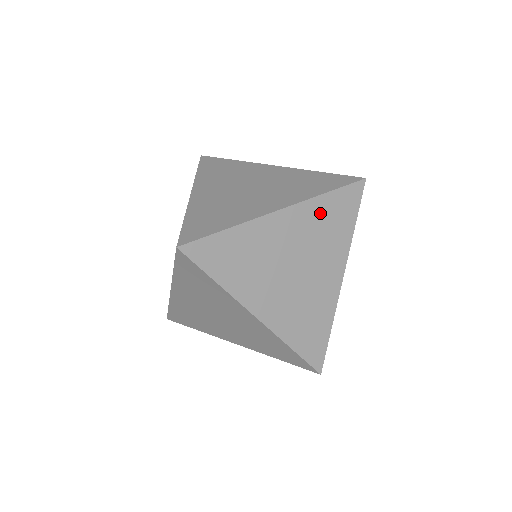
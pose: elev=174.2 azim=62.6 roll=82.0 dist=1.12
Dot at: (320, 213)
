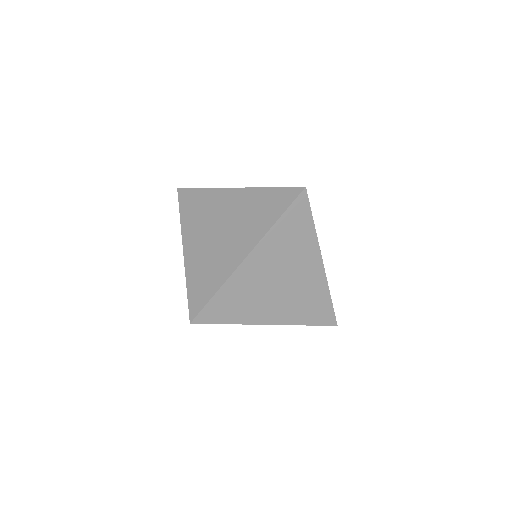
Dot at: occluded
